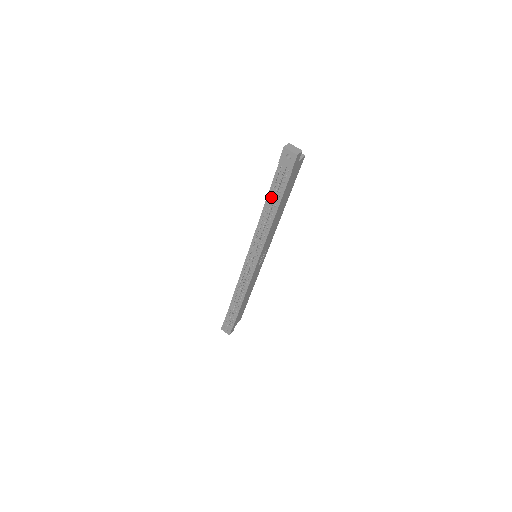
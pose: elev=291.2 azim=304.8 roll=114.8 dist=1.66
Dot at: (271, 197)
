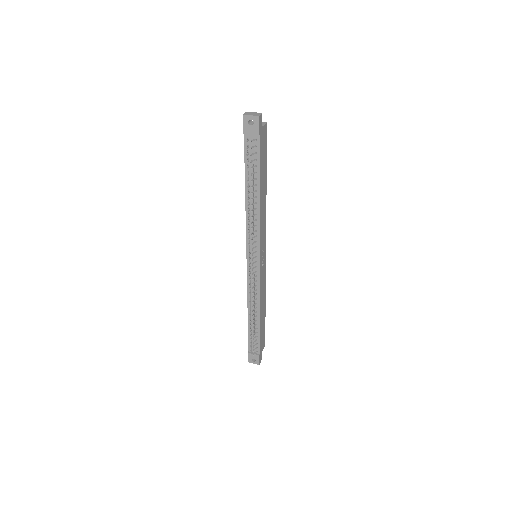
Dot at: (249, 177)
